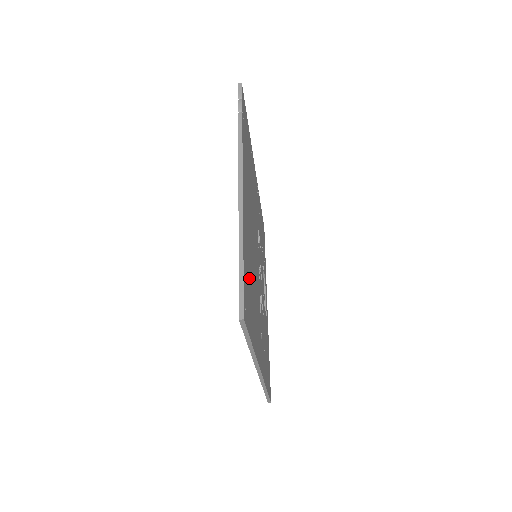
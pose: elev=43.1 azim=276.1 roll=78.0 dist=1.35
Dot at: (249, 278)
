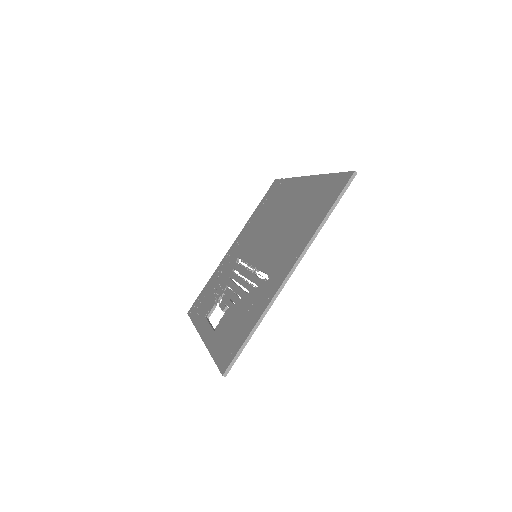
Dot at: occluded
